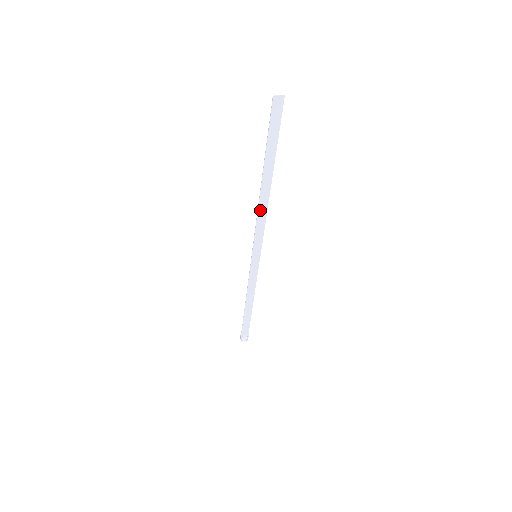
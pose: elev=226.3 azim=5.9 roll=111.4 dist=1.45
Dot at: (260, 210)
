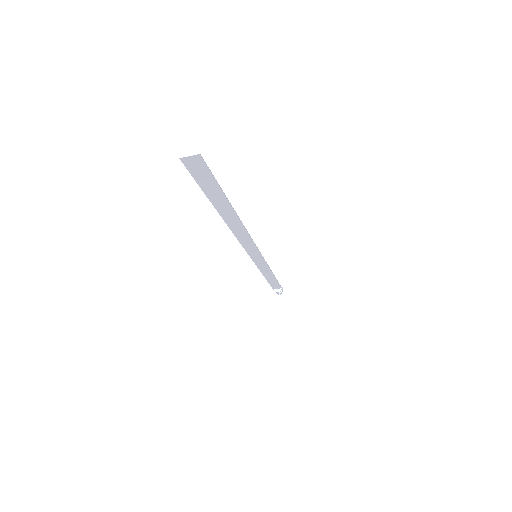
Dot at: (237, 233)
